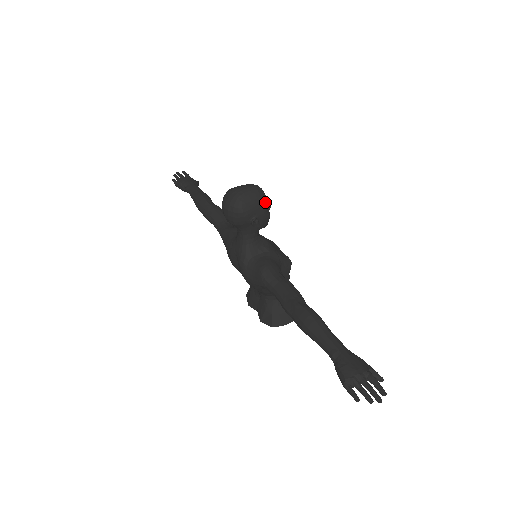
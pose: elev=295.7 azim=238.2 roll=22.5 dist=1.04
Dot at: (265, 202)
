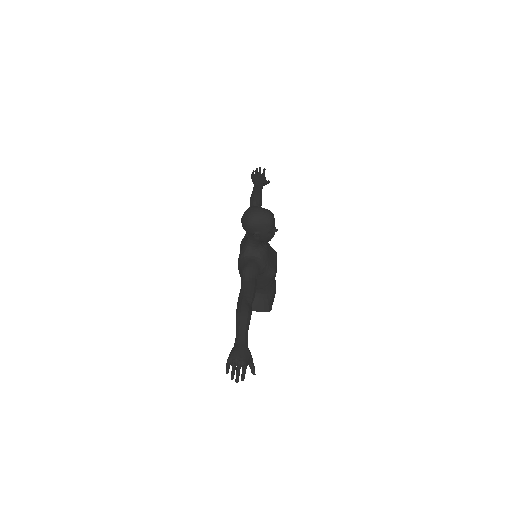
Dot at: (270, 227)
